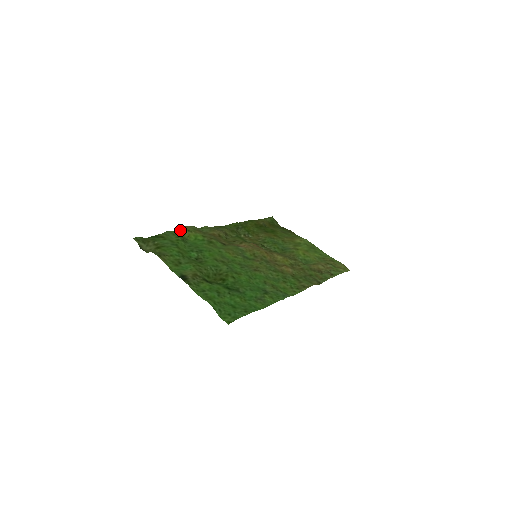
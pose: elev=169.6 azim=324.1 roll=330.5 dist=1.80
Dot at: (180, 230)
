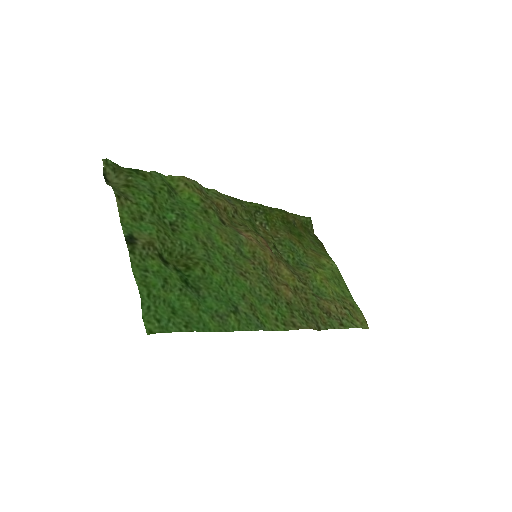
Dot at: (175, 178)
